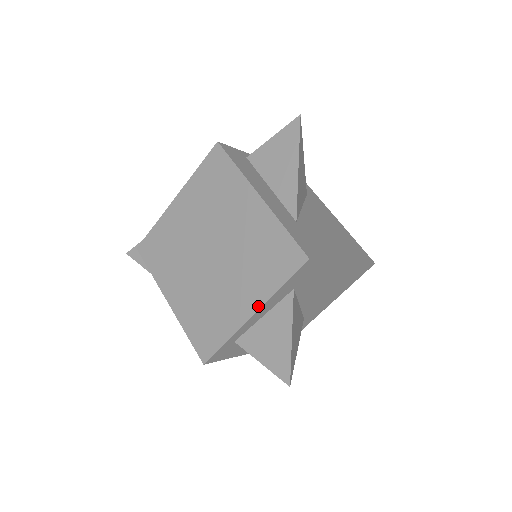
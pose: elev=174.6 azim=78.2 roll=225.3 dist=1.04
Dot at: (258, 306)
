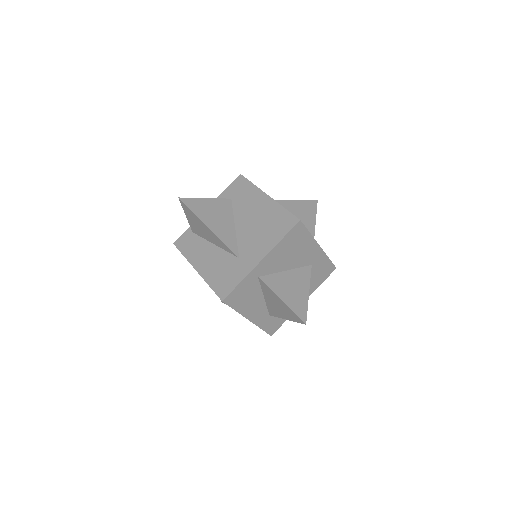
Dot at: occluded
